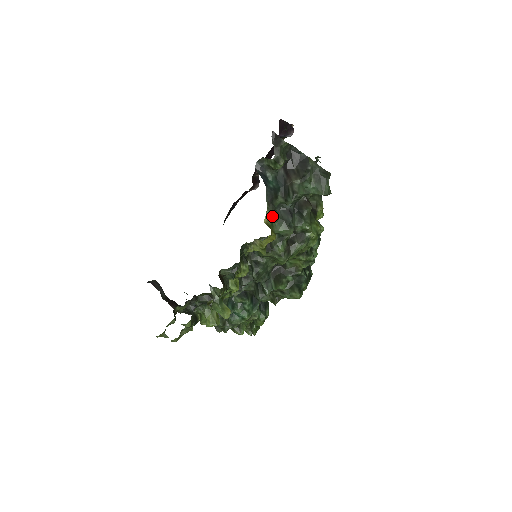
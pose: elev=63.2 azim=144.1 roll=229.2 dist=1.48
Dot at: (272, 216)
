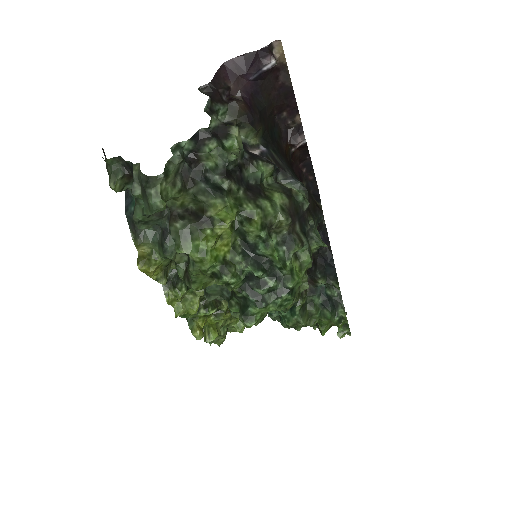
Dot at: (140, 245)
